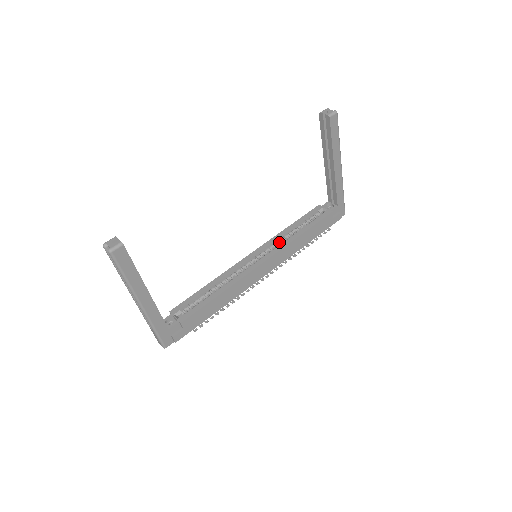
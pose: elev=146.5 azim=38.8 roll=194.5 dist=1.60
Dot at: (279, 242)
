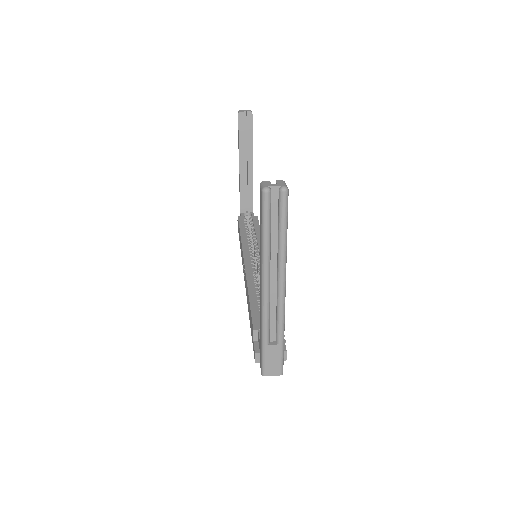
Dot at: (250, 246)
